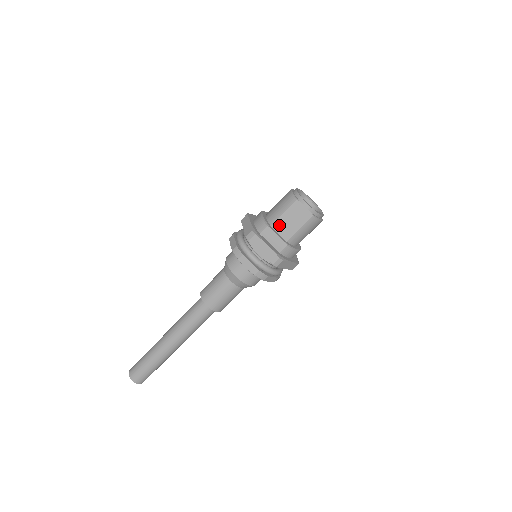
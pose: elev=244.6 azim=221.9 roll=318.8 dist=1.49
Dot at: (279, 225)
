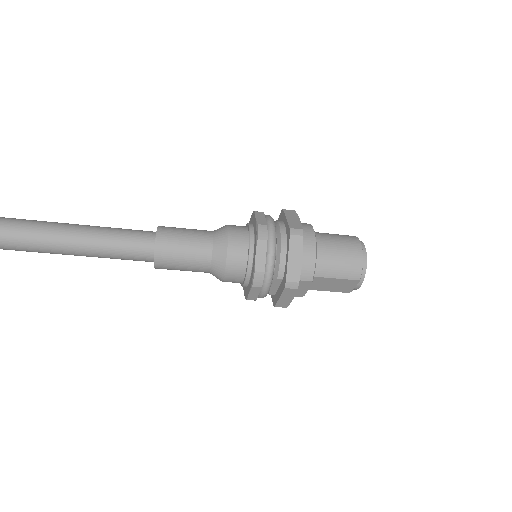
Dot at: (319, 280)
